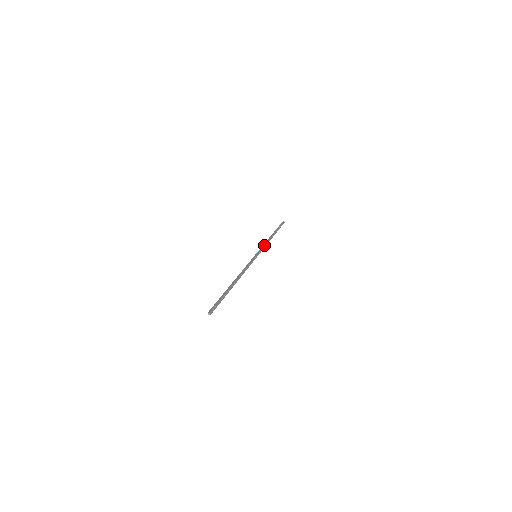
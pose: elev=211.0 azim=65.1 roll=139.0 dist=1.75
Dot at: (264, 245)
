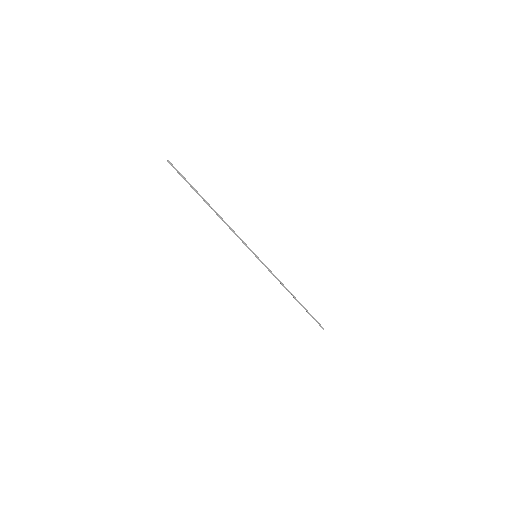
Dot at: (274, 275)
